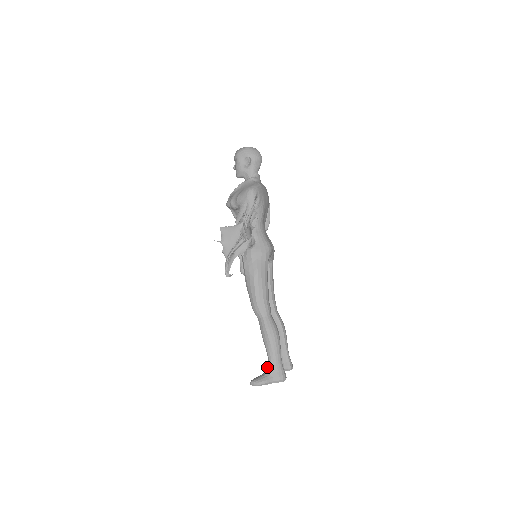
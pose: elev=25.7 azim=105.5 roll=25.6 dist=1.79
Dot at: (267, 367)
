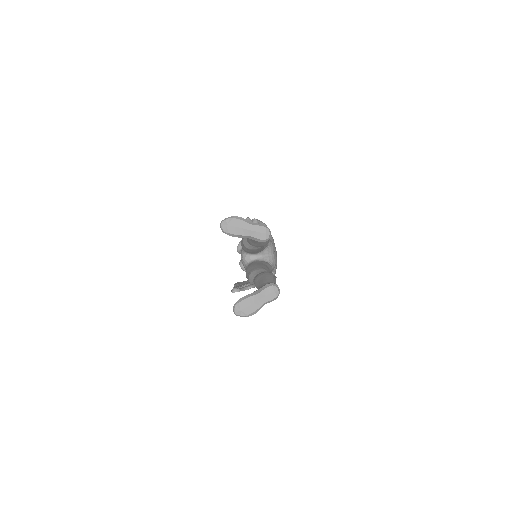
Dot at: (240, 299)
